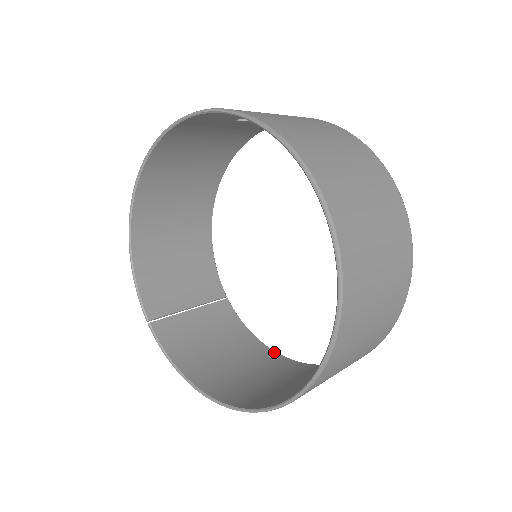
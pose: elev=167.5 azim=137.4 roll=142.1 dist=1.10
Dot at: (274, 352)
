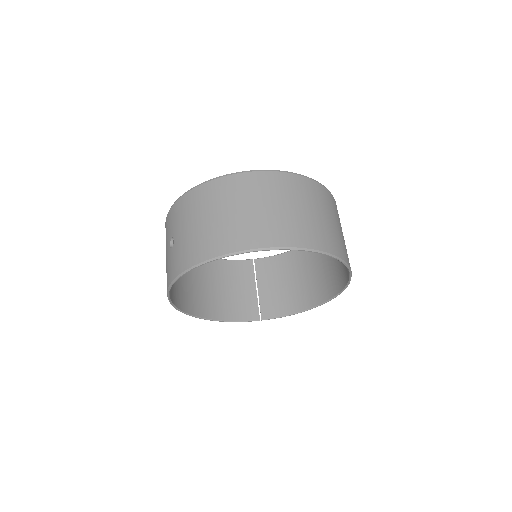
Dot at: occluded
